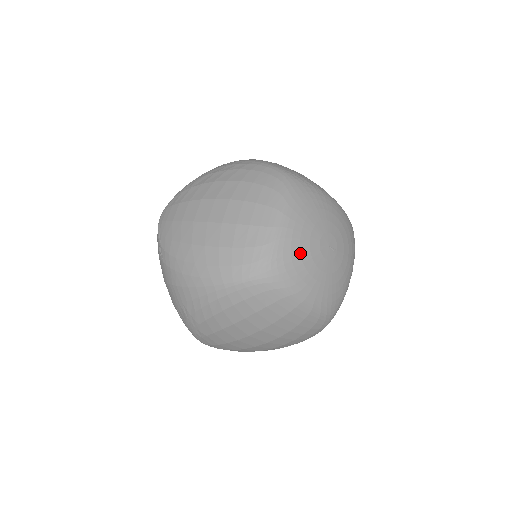
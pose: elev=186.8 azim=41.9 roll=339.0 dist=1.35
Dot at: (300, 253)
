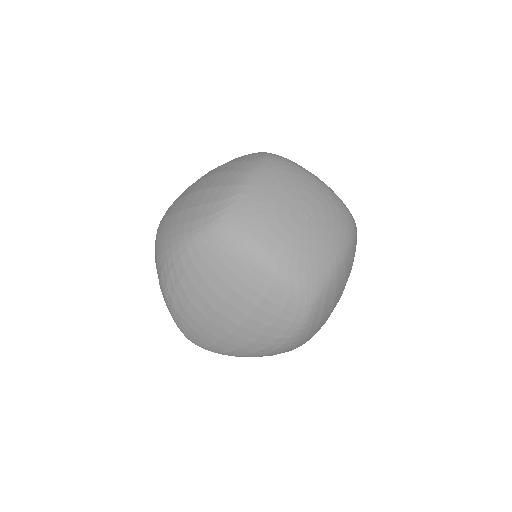
Dot at: (262, 209)
